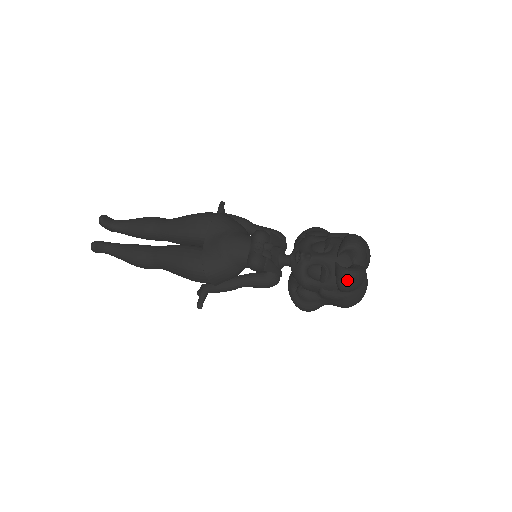
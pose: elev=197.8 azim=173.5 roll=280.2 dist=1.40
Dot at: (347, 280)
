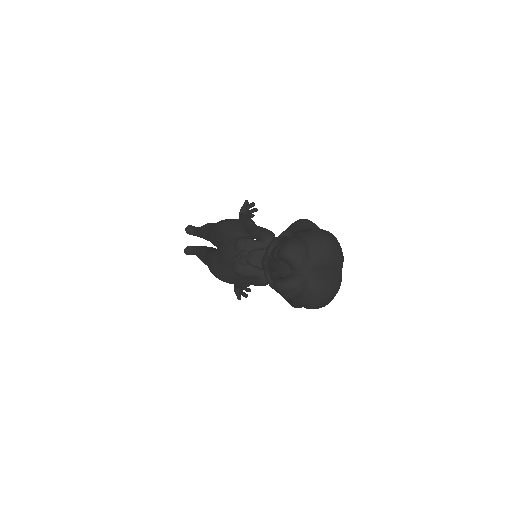
Dot at: (279, 292)
